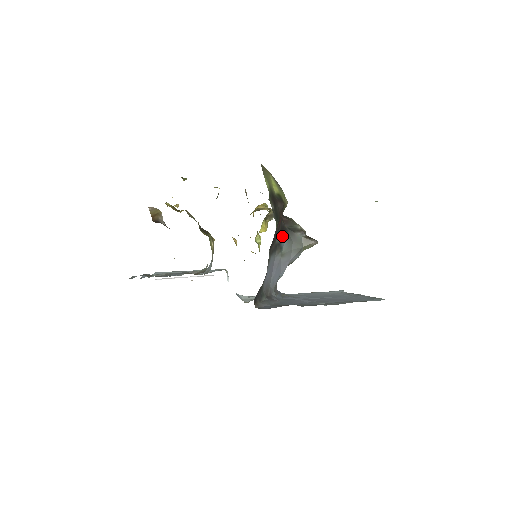
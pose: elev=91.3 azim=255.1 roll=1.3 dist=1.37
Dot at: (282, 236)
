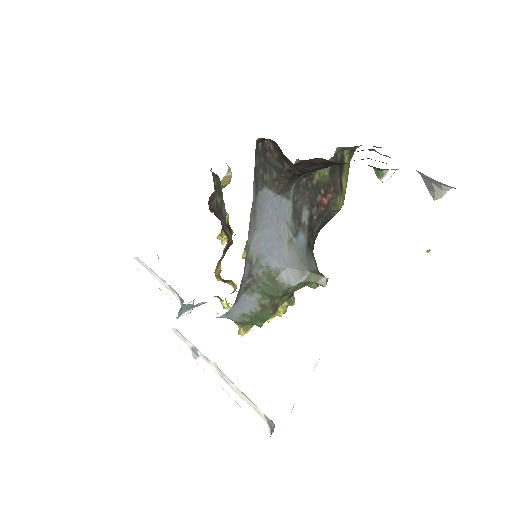
Dot at: (307, 231)
